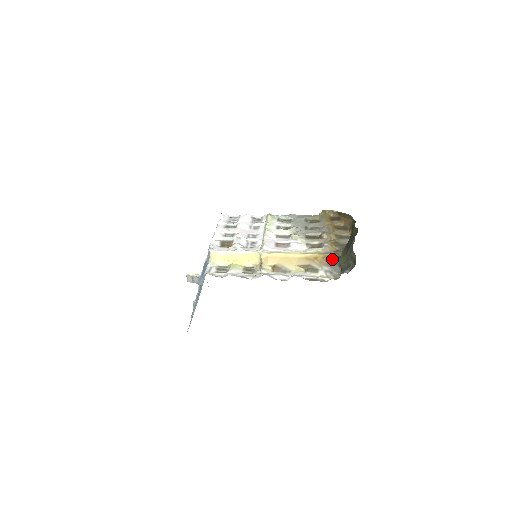
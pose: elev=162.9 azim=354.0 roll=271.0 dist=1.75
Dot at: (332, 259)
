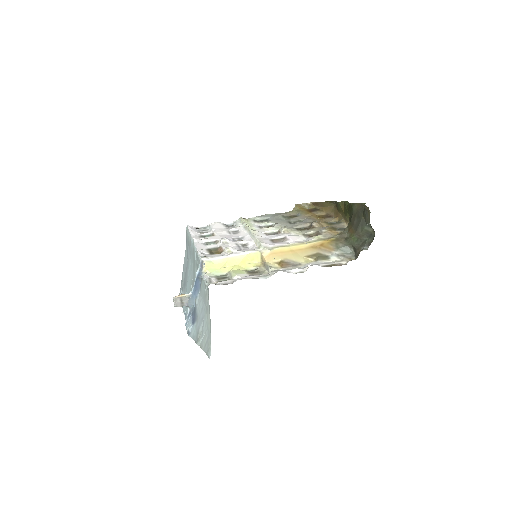
Dot at: (339, 242)
